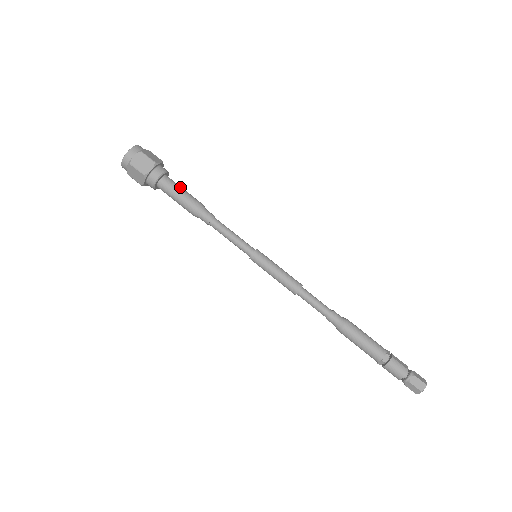
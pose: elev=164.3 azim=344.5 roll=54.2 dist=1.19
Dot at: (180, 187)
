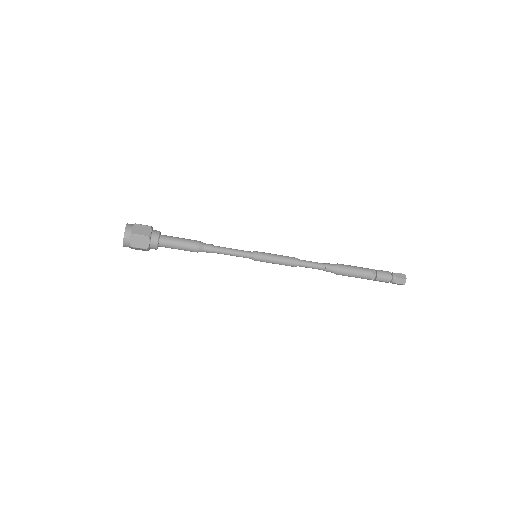
Dot at: (176, 237)
